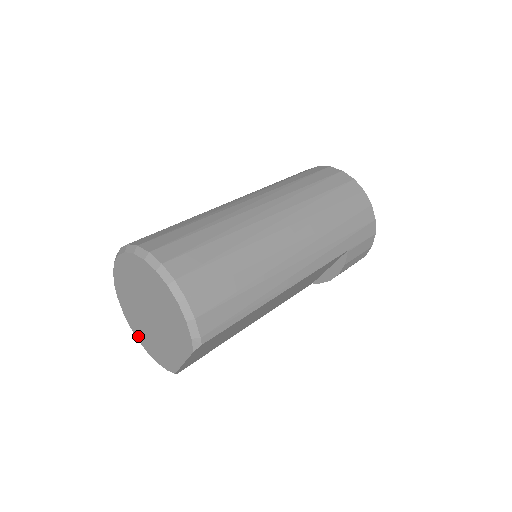
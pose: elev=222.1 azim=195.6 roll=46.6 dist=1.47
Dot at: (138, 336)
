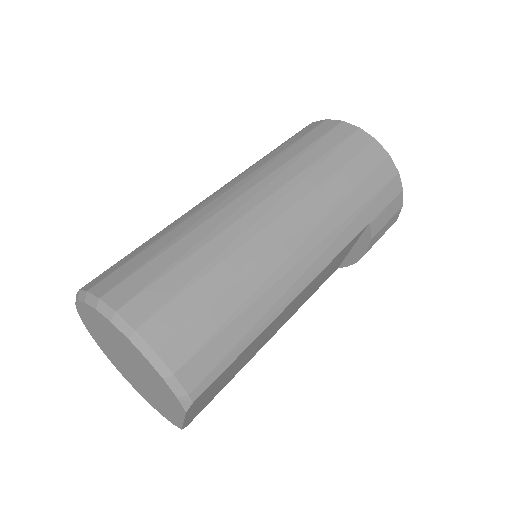
Dot at: (134, 387)
